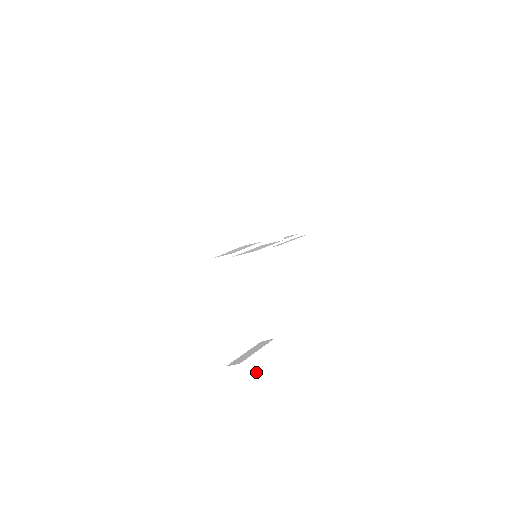
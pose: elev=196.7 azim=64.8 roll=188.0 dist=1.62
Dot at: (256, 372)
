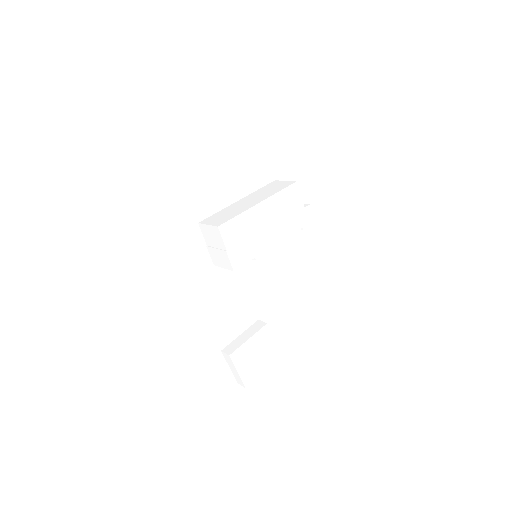
Dot at: (245, 356)
